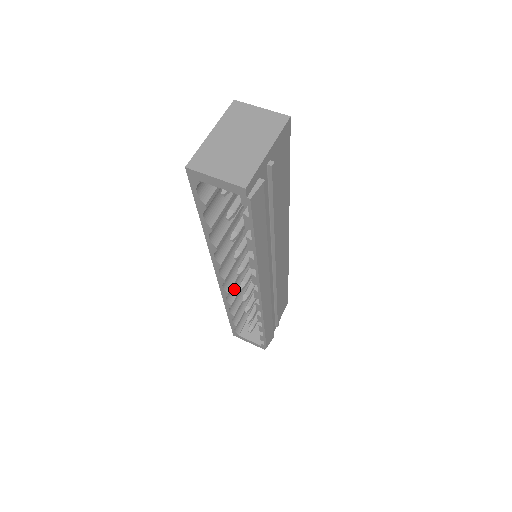
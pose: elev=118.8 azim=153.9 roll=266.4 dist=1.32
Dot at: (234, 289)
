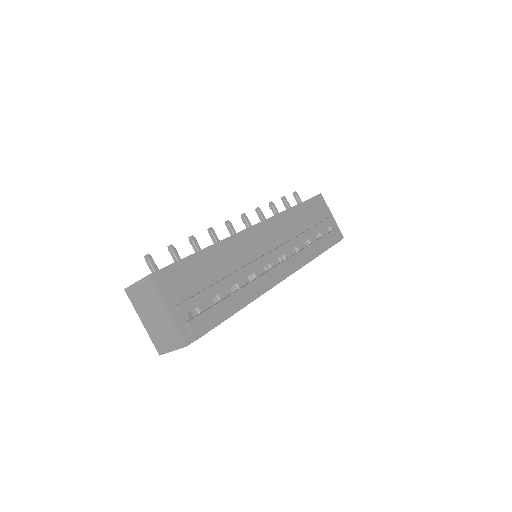
Dot at: occluded
